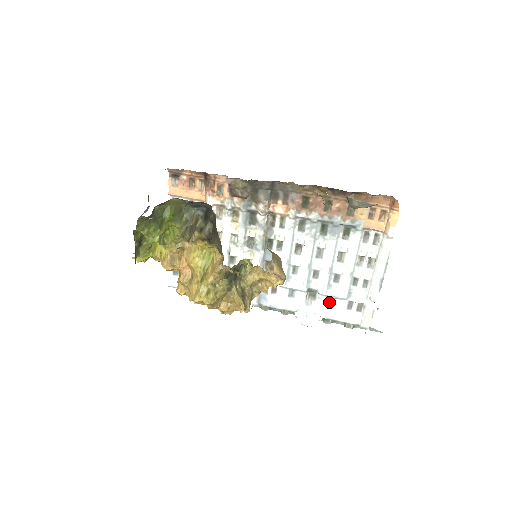
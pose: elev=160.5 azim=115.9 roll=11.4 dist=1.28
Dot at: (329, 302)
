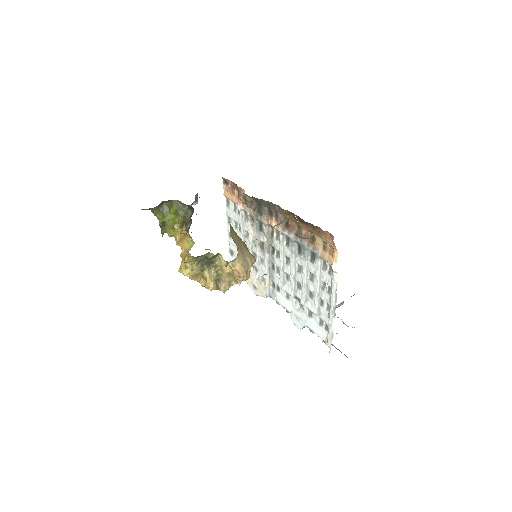
Dot at: (309, 313)
